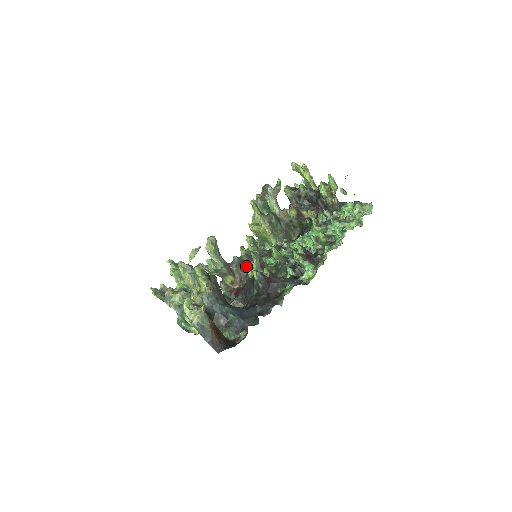
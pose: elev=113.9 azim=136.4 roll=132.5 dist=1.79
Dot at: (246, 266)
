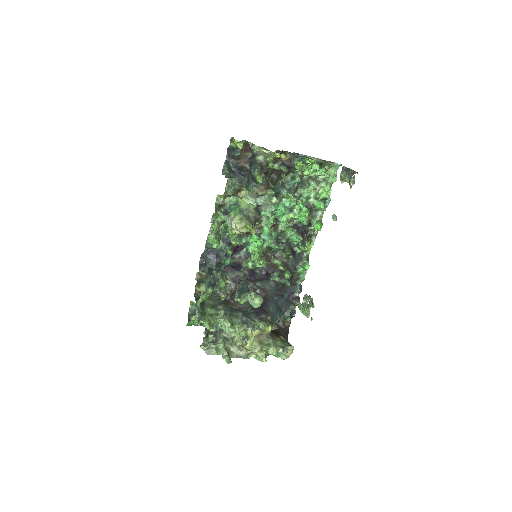
Dot at: (231, 255)
